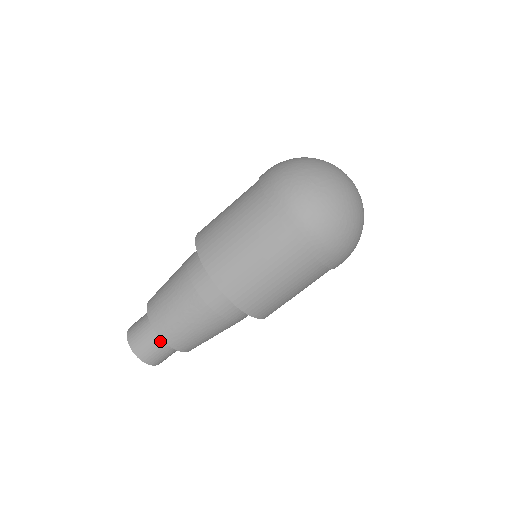
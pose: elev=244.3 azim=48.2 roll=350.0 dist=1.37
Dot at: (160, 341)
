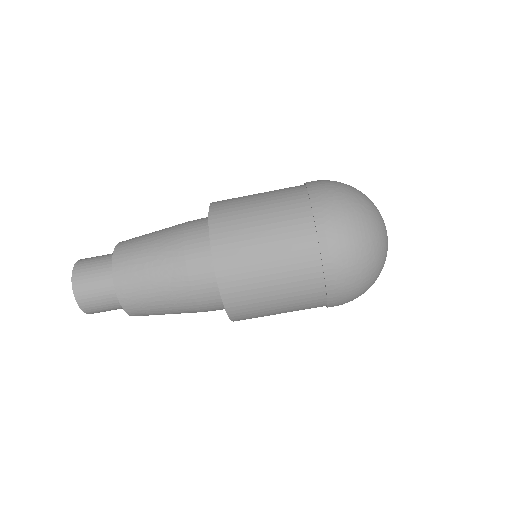
Dot at: (108, 280)
